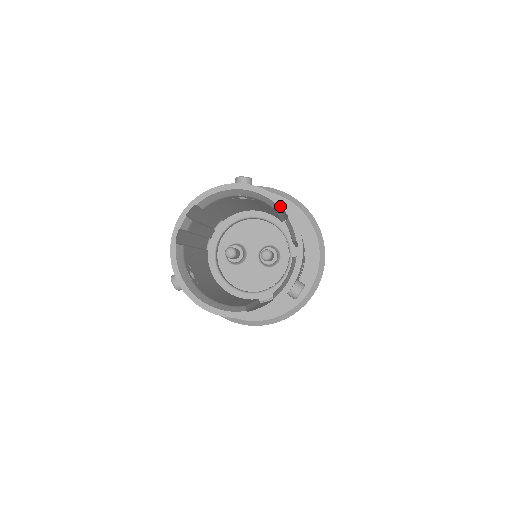
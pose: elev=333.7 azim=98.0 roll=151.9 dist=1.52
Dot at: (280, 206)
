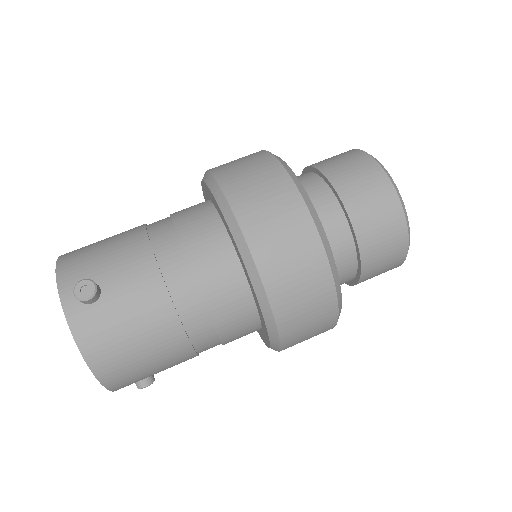
Dot at: (85, 357)
